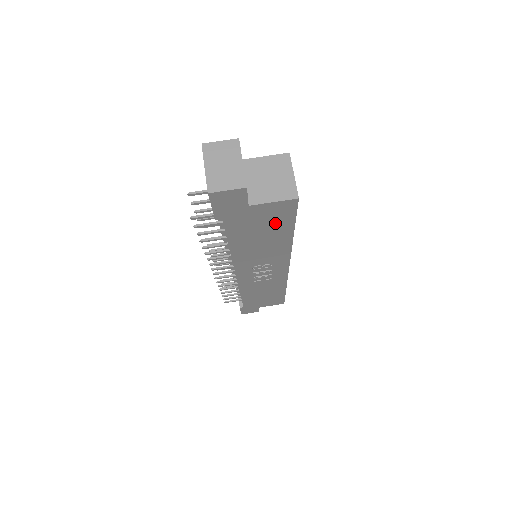
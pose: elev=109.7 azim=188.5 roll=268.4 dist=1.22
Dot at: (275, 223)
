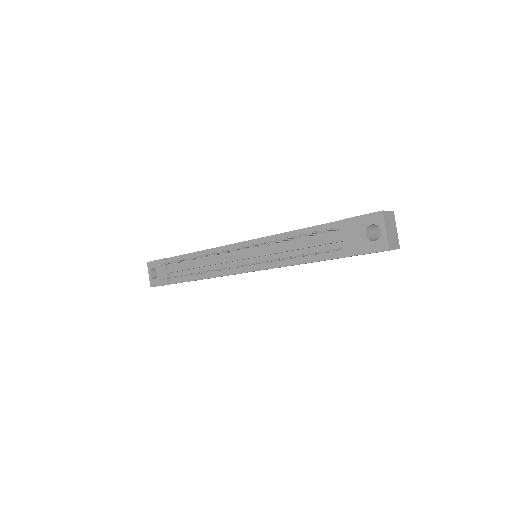
Dot at: (351, 256)
